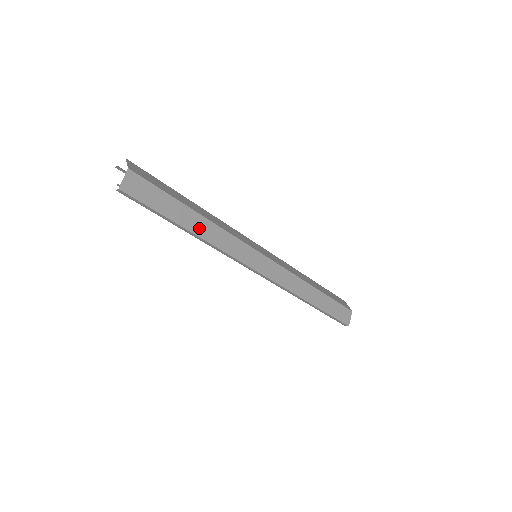
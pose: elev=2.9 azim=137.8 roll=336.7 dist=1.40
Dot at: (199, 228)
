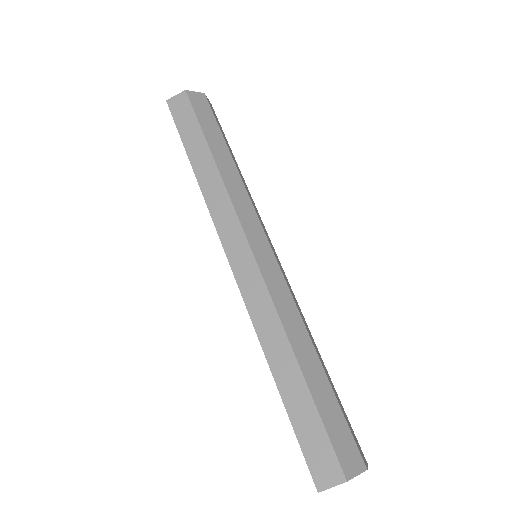
Dot at: (203, 170)
